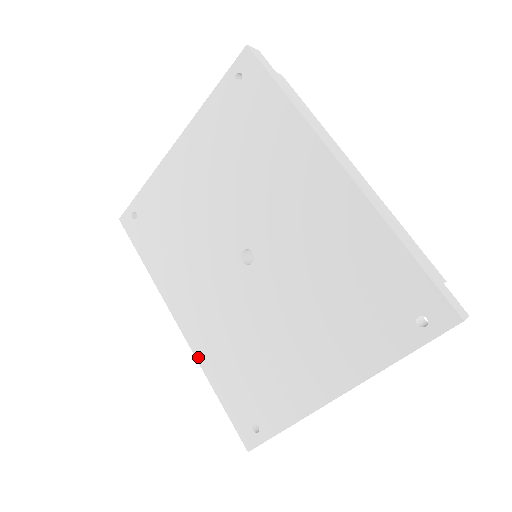
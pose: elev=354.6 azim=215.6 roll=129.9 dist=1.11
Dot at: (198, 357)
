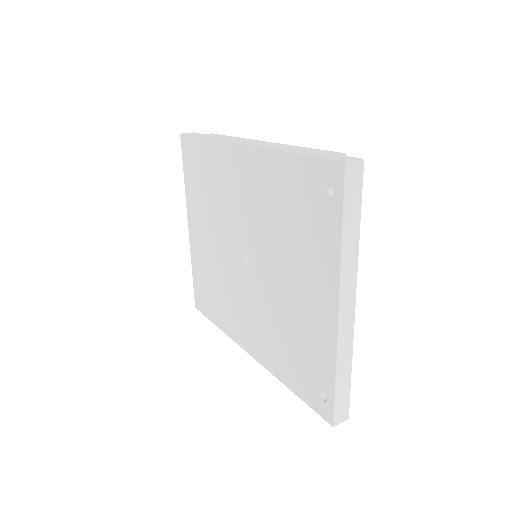
Dot at: (269, 369)
